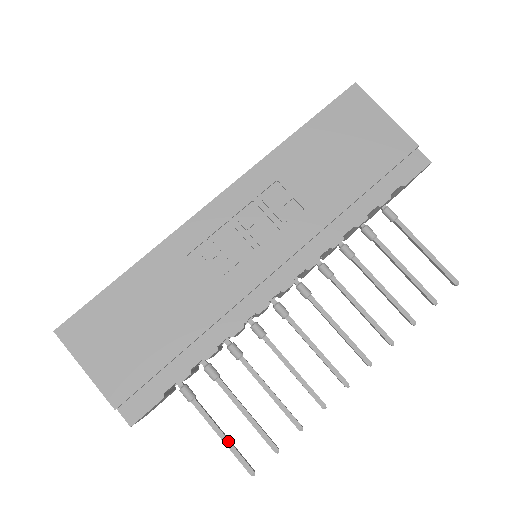
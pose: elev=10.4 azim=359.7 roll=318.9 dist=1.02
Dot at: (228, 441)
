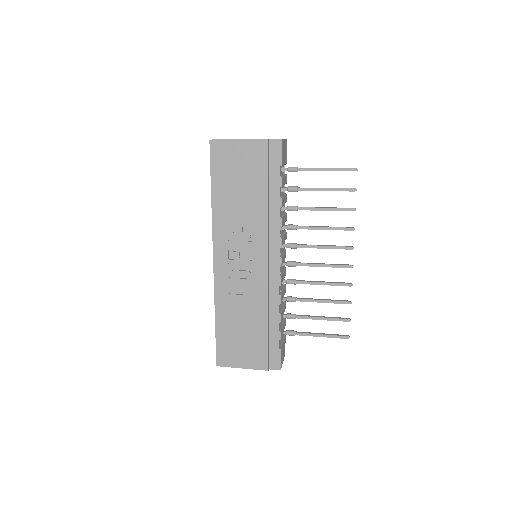
Dot at: (326, 335)
